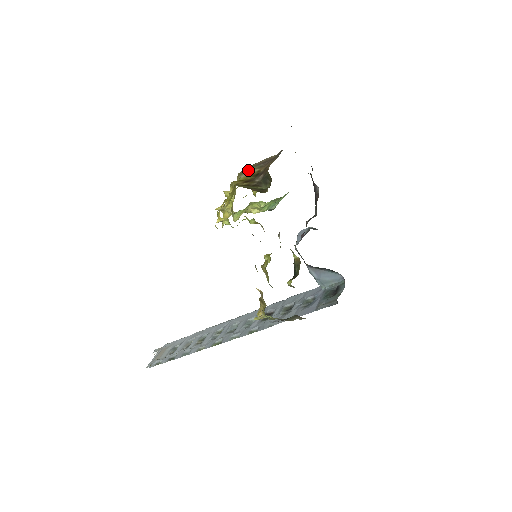
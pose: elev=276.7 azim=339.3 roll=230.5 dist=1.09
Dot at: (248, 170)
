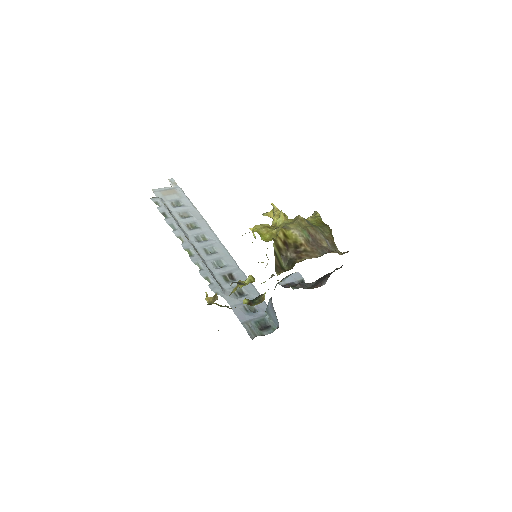
Dot at: (301, 230)
